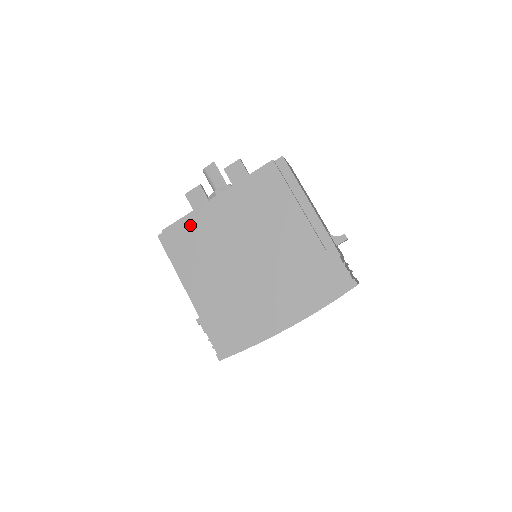
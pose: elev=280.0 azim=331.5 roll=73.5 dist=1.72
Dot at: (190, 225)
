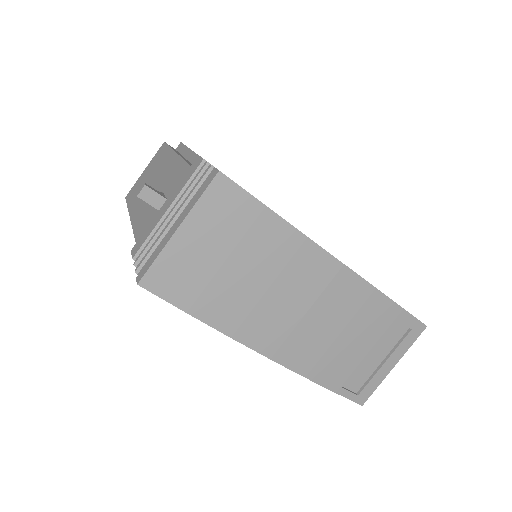
Dot at: occluded
